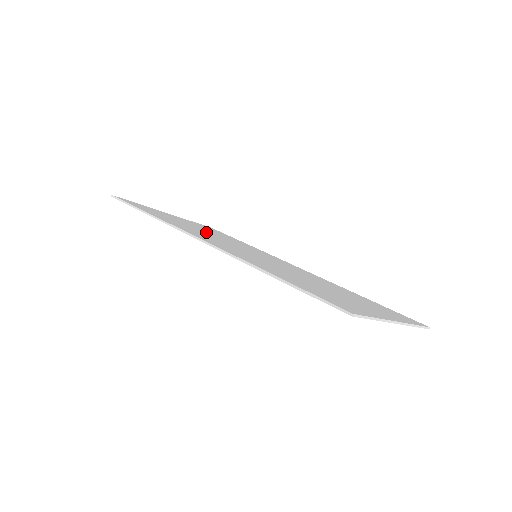
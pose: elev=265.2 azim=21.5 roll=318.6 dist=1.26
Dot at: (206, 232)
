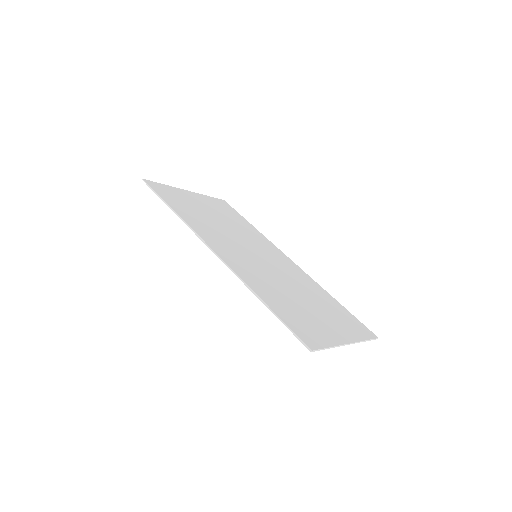
Dot at: (219, 223)
